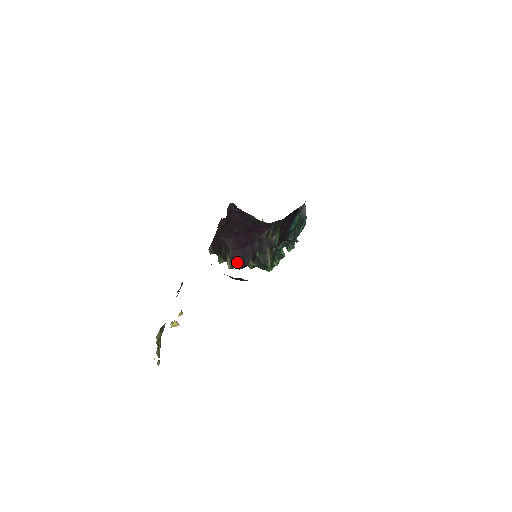
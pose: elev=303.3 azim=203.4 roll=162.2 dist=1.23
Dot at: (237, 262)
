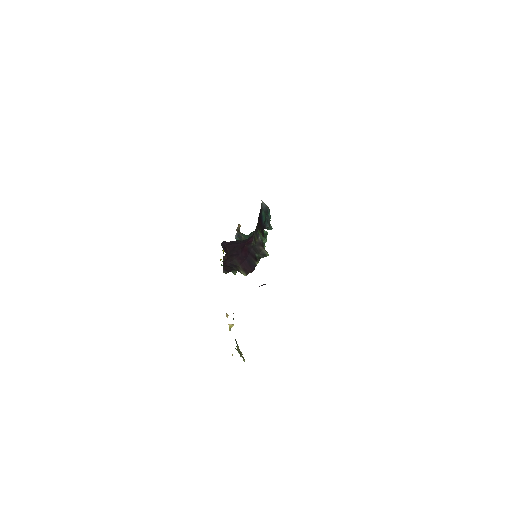
Dot at: (248, 269)
